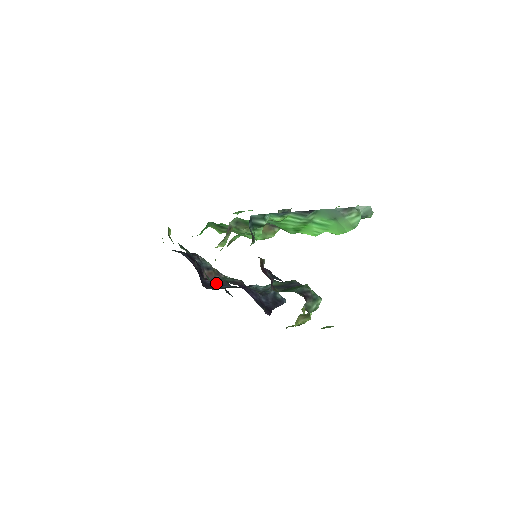
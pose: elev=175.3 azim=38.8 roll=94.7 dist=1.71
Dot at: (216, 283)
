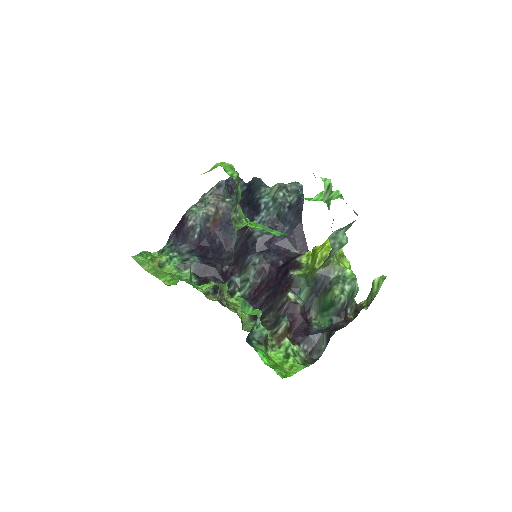
Dot at: (227, 223)
